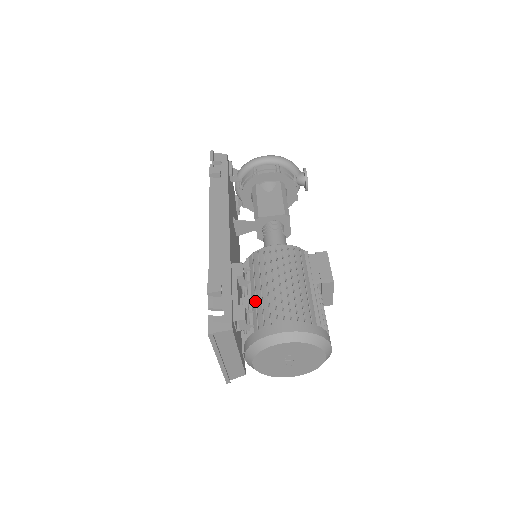
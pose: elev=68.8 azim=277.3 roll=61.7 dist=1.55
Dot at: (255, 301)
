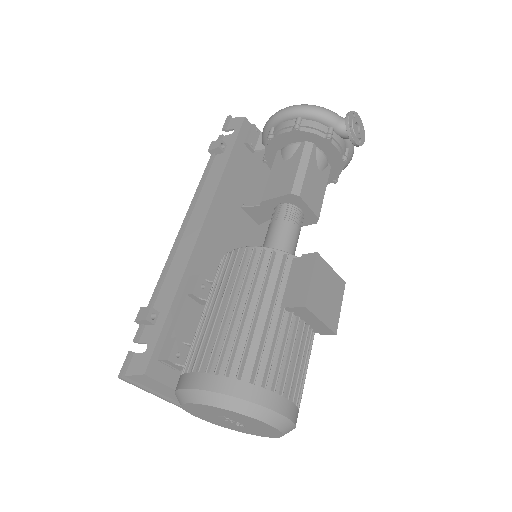
Dot at: (195, 332)
